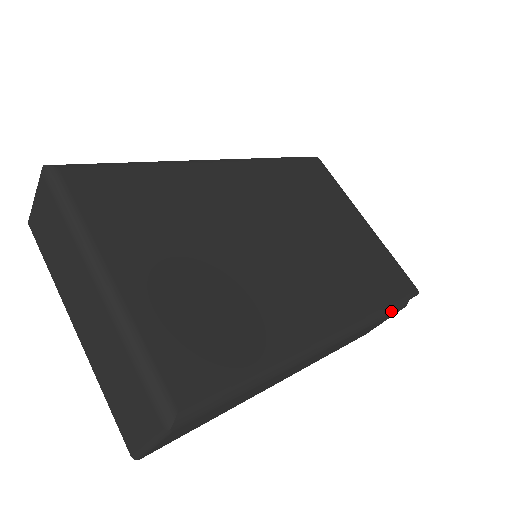
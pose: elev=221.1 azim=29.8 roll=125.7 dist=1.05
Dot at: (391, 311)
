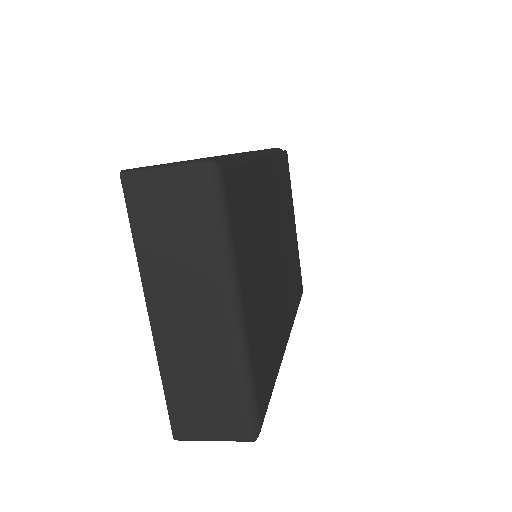
Dot at: occluded
